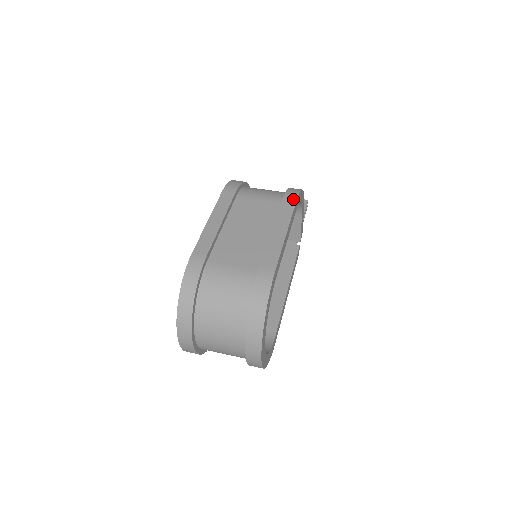
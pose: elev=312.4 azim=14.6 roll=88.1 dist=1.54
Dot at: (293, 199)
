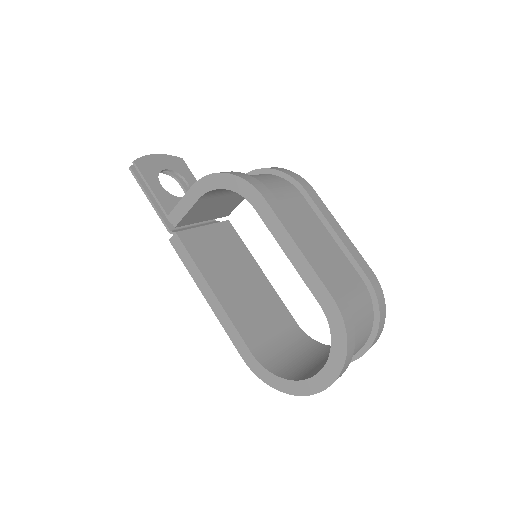
Dot at: (310, 187)
